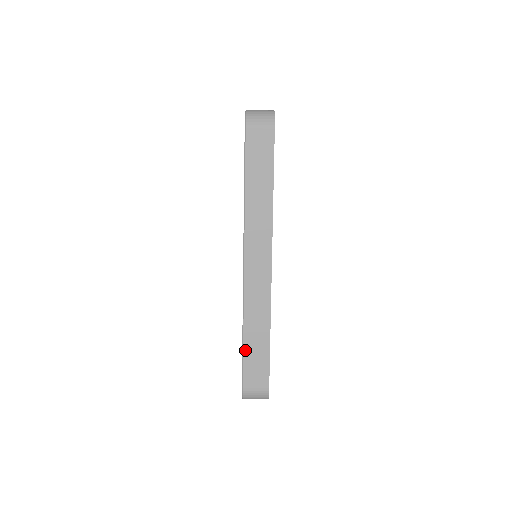
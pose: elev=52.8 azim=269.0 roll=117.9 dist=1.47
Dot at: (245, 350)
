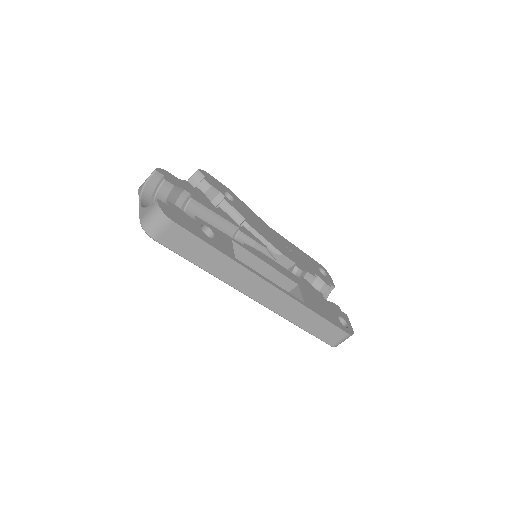
Dot at: (310, 332)
